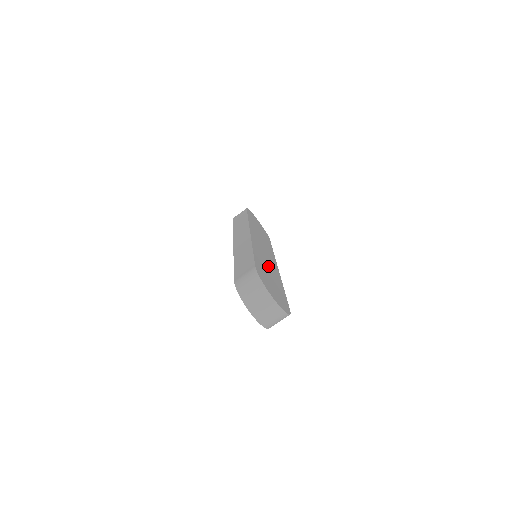
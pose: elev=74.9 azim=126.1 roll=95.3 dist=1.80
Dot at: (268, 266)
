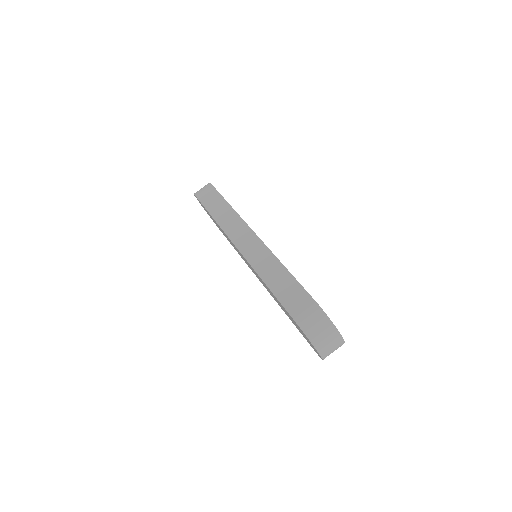
Dot at: occluded
